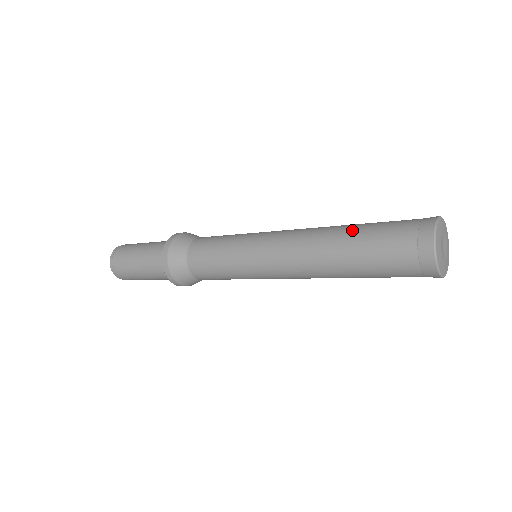
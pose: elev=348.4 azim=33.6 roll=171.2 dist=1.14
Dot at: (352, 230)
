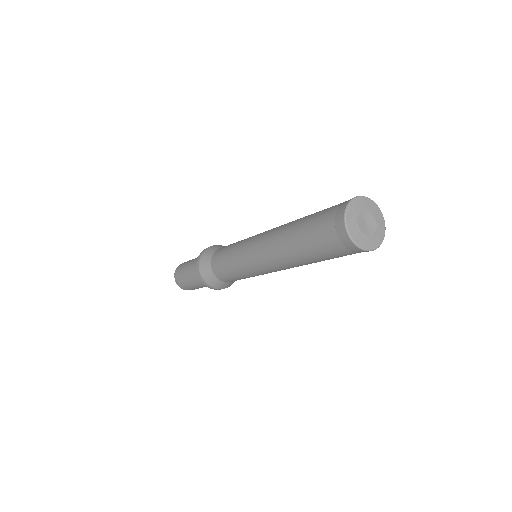
Dot at: (305, 216)
